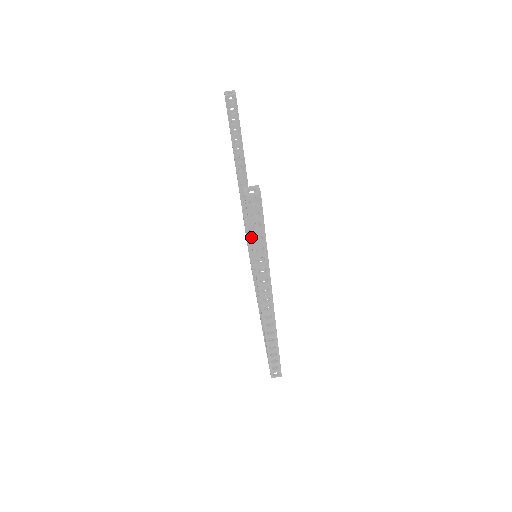
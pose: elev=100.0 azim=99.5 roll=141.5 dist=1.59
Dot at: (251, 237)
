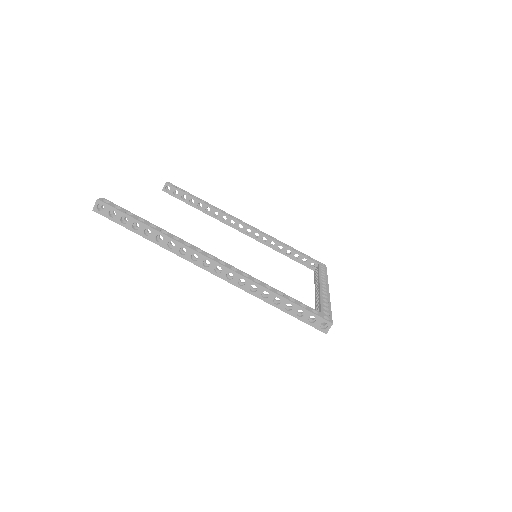
Dot at: occluded
